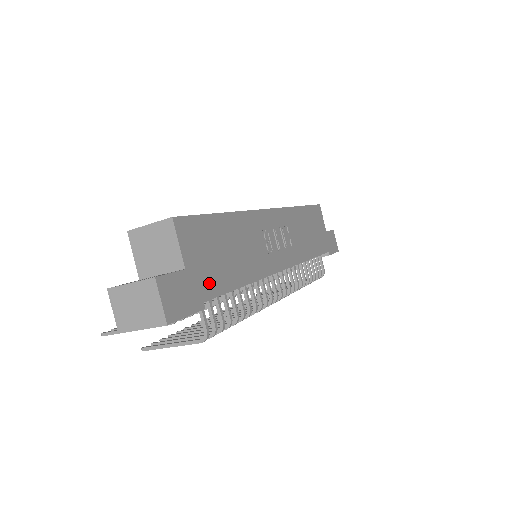
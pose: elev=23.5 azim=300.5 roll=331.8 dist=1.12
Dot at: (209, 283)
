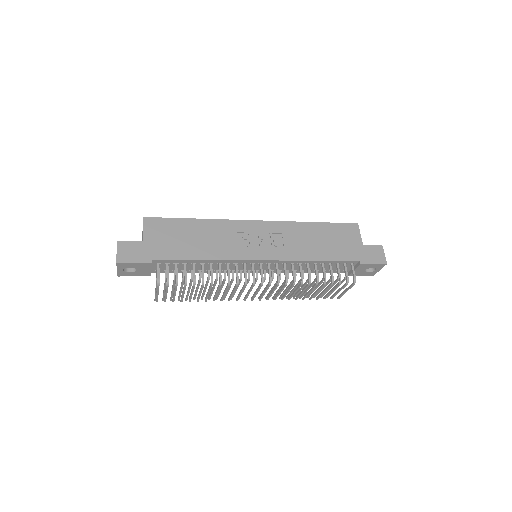
Dot at: (162, 252)
